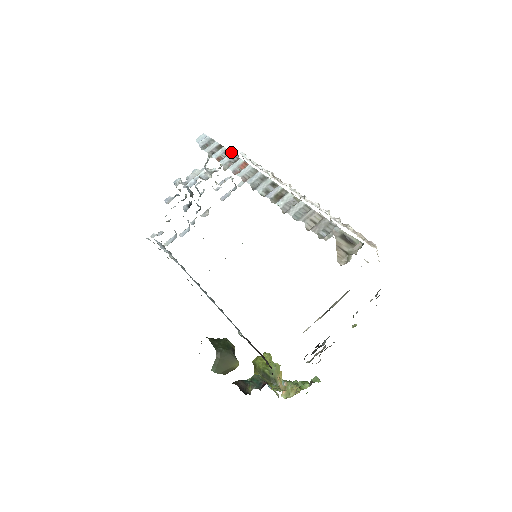
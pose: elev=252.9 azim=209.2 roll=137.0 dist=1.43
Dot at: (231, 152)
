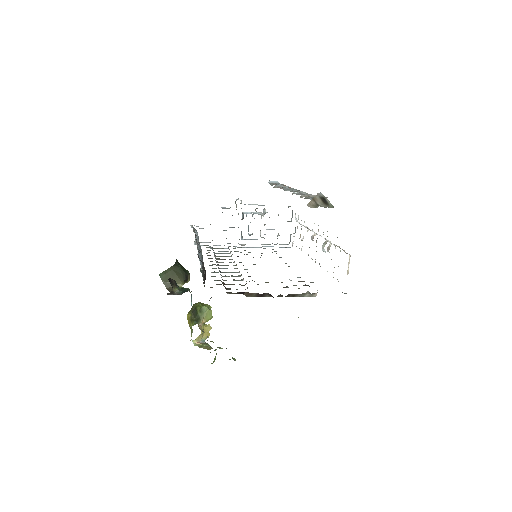
Dot at: occluded
